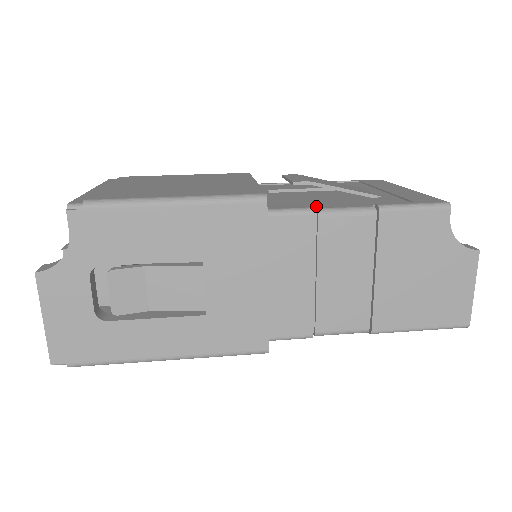
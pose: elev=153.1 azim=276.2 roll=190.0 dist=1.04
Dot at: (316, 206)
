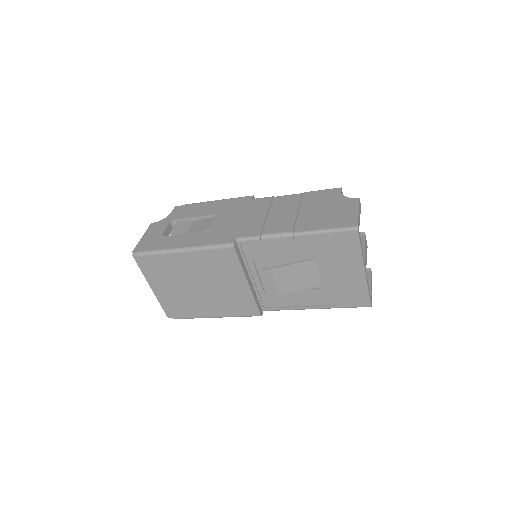
Dot at: occluded
